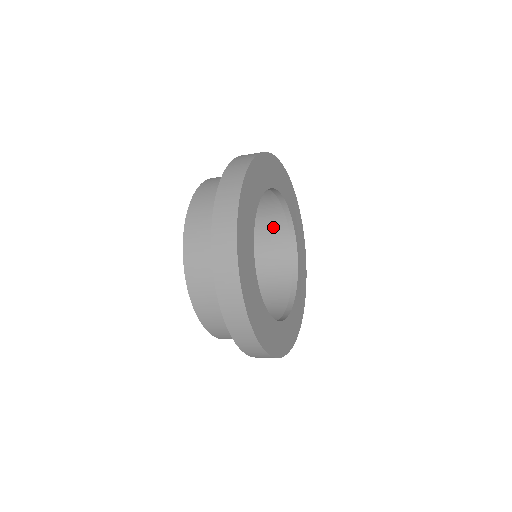
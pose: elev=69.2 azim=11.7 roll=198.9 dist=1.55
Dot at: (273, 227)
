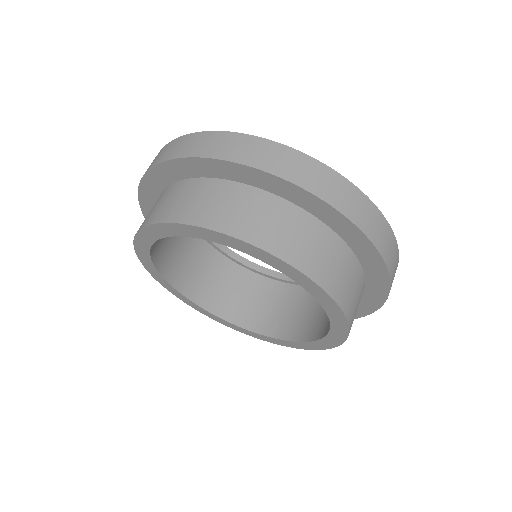
Dot at: (233, 284)
